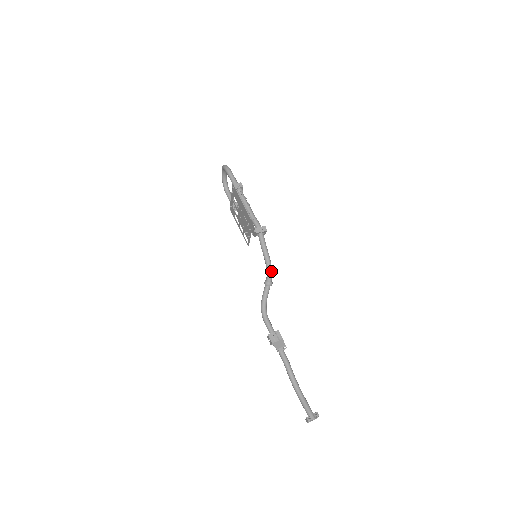
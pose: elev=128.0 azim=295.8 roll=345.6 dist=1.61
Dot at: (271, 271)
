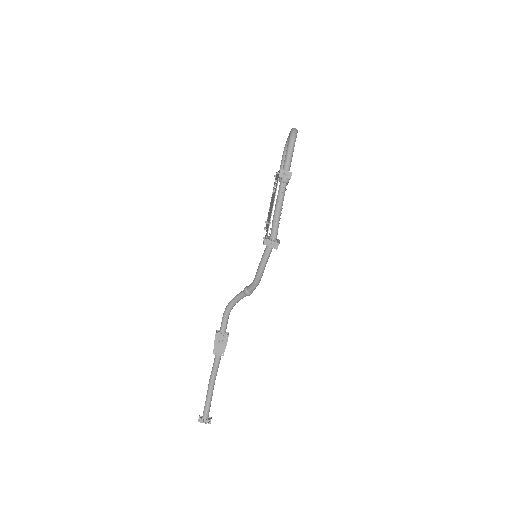
Dot at: (256, 286)
